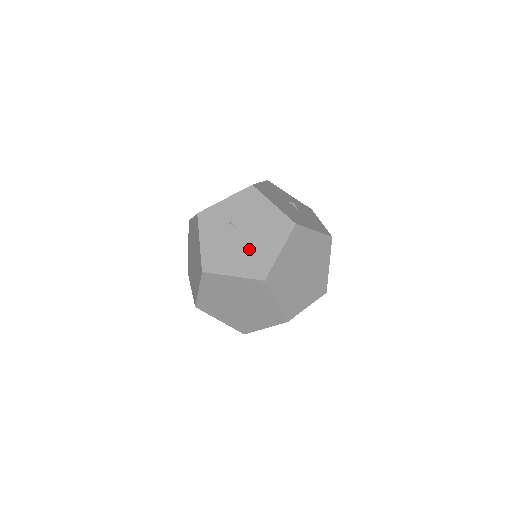
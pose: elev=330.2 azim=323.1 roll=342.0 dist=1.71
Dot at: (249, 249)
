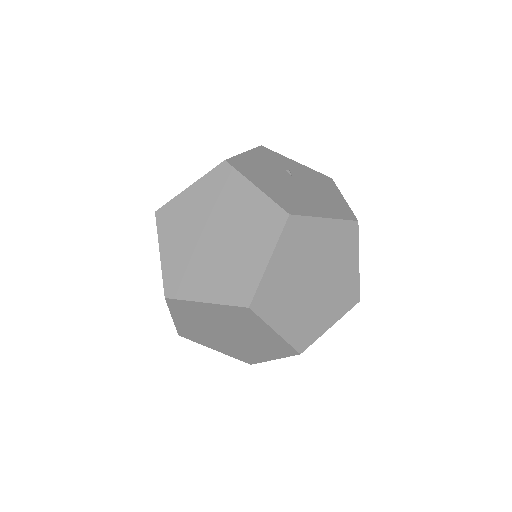
Dot at: (293, 191)
